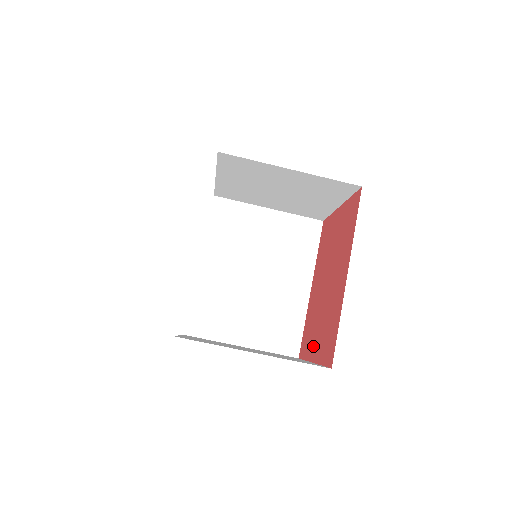
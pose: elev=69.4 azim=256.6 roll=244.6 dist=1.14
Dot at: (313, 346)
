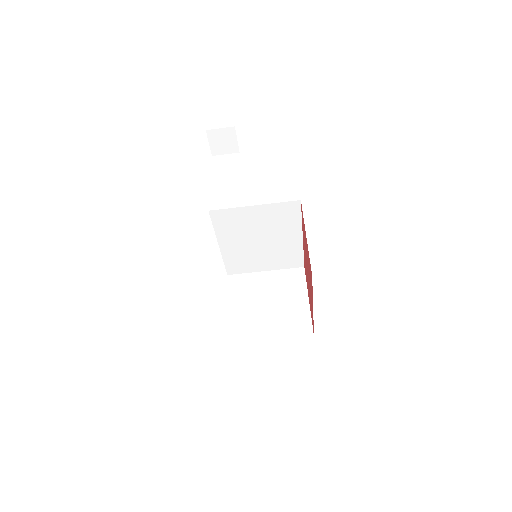
Dot at: occluded
